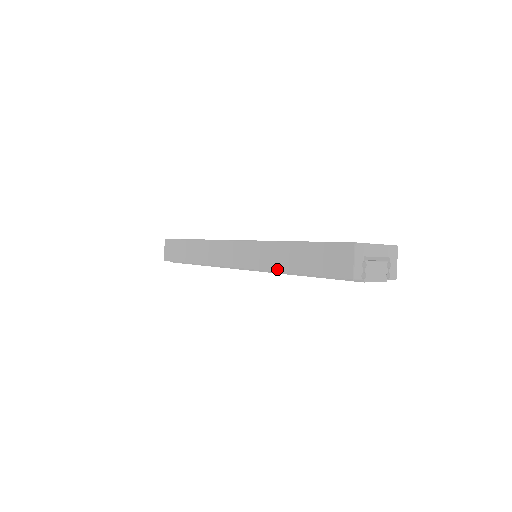
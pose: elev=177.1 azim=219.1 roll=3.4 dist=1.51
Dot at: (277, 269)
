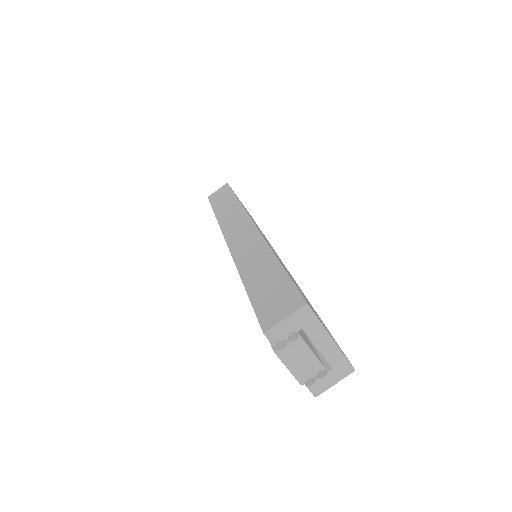
Dot at: (241, 268)
